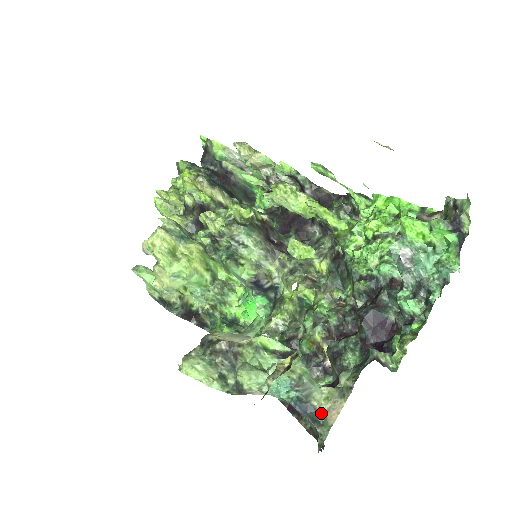
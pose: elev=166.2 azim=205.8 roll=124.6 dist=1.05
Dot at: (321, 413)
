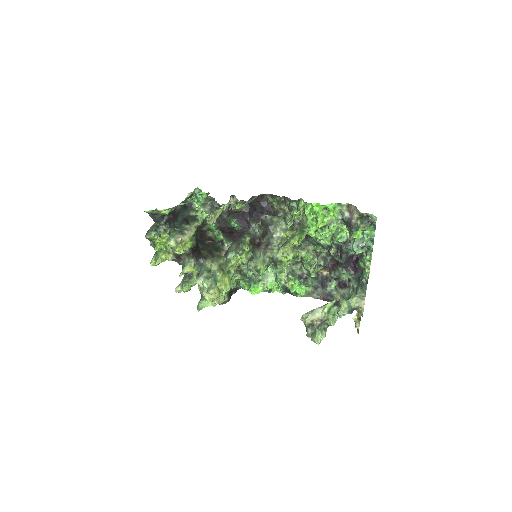
Dot at: (357, 307)
